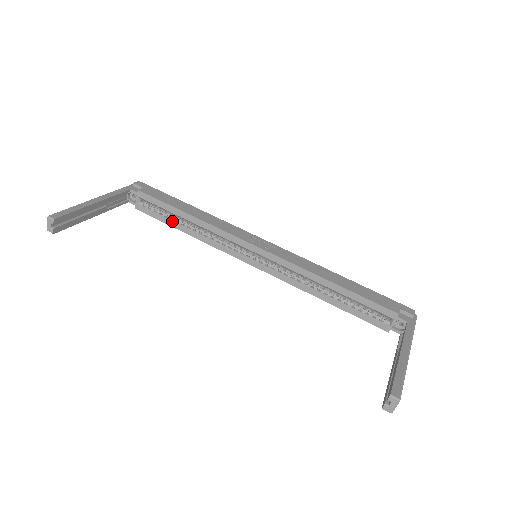
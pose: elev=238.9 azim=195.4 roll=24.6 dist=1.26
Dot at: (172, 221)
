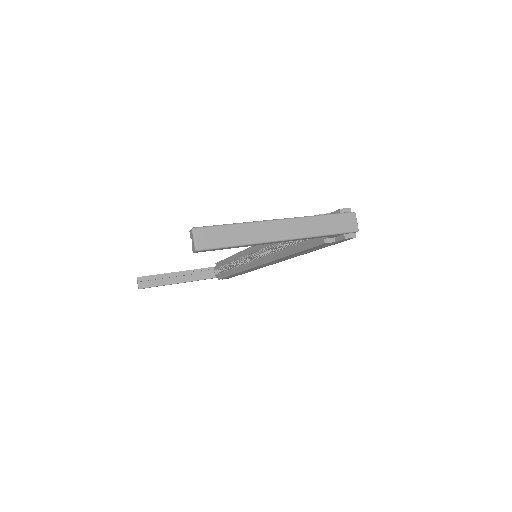
Dot at: (227, 271)
